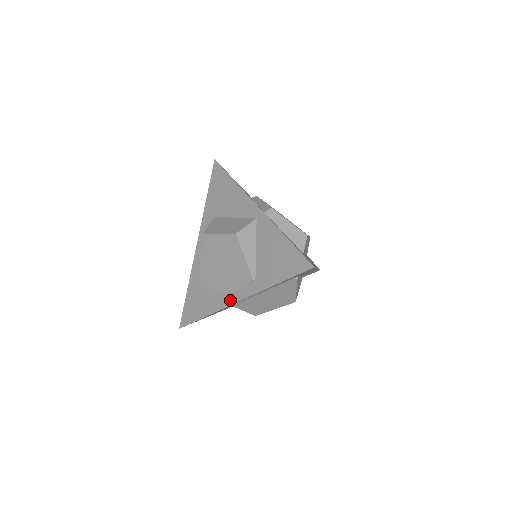
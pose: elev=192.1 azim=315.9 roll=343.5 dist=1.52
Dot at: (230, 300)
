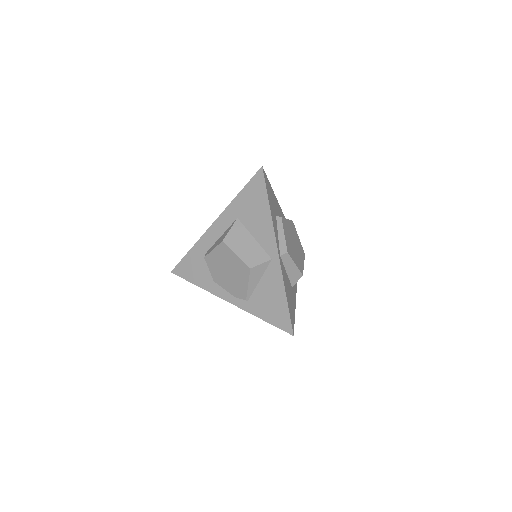
Dot at: (222, 294)
